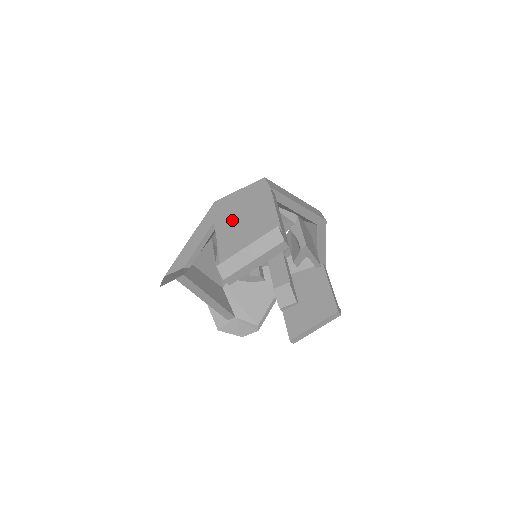
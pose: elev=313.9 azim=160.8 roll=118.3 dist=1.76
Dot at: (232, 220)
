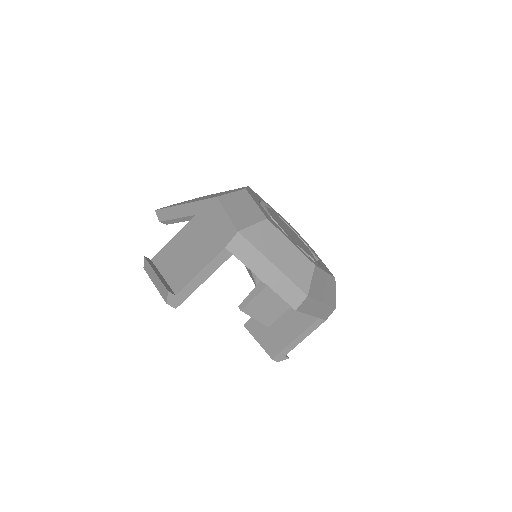
Dot at: (194, 233)
